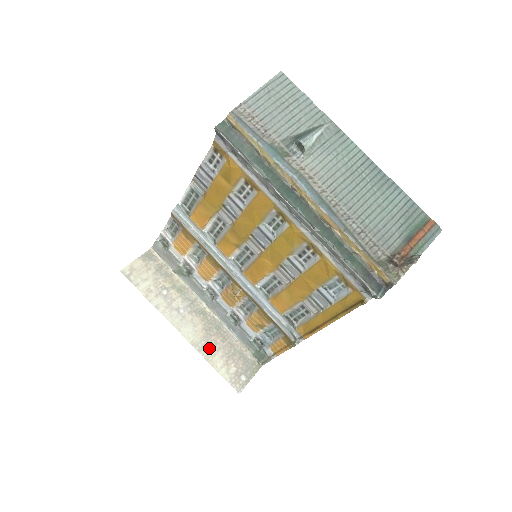
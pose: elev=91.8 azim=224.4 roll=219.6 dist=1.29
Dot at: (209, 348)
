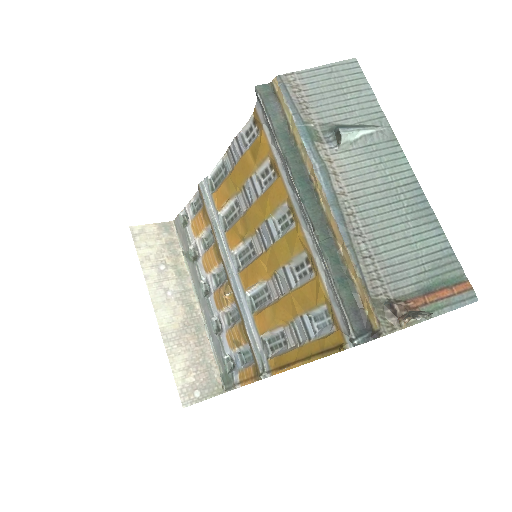
Dot at: (177, 344)
